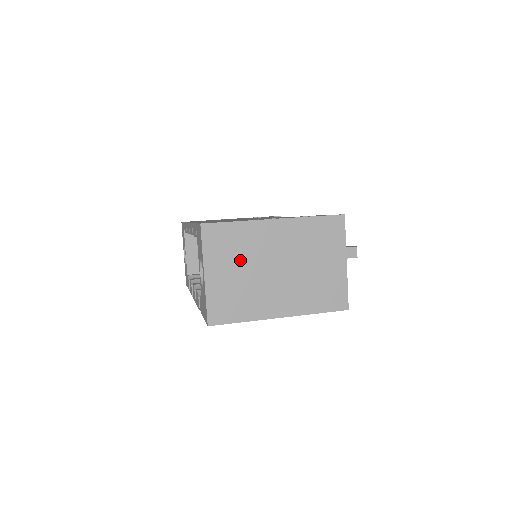
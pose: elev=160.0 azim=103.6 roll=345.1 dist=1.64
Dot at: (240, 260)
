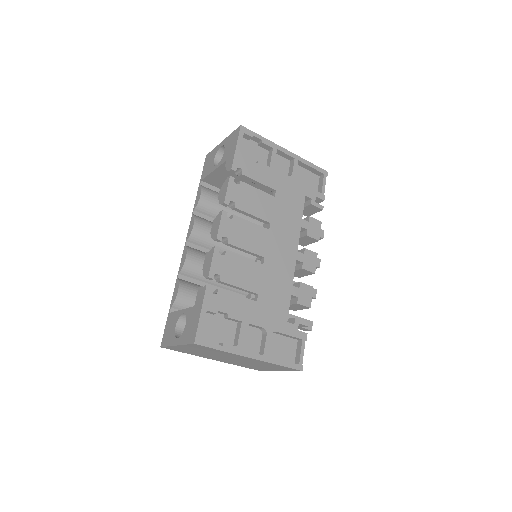
Dot at: occluded
